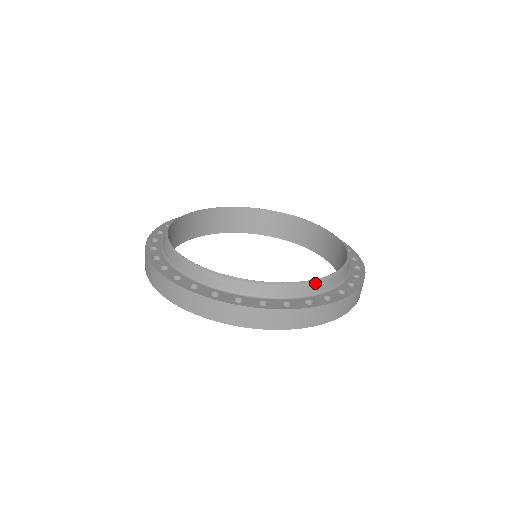
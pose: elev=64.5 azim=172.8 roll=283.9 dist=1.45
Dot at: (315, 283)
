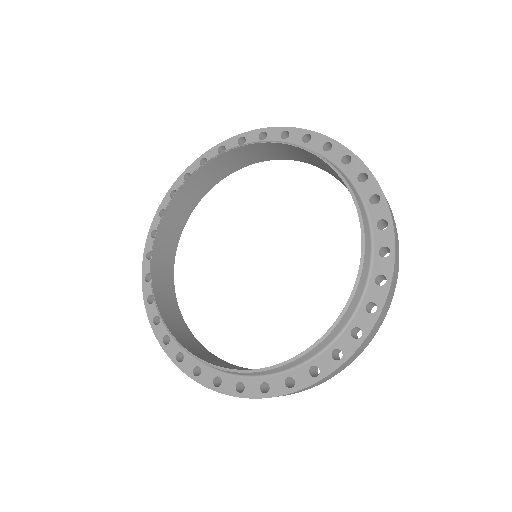
Dot at: (315, 348)
